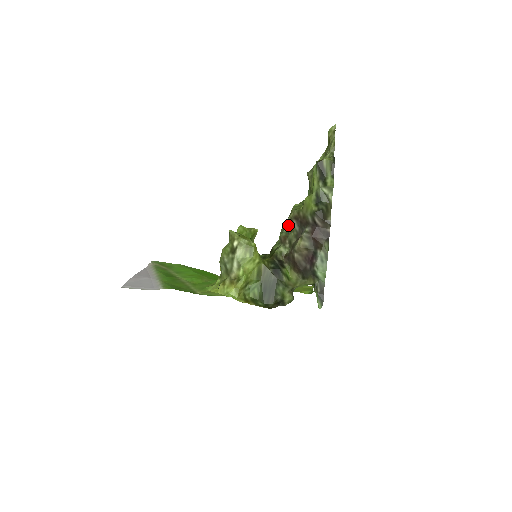
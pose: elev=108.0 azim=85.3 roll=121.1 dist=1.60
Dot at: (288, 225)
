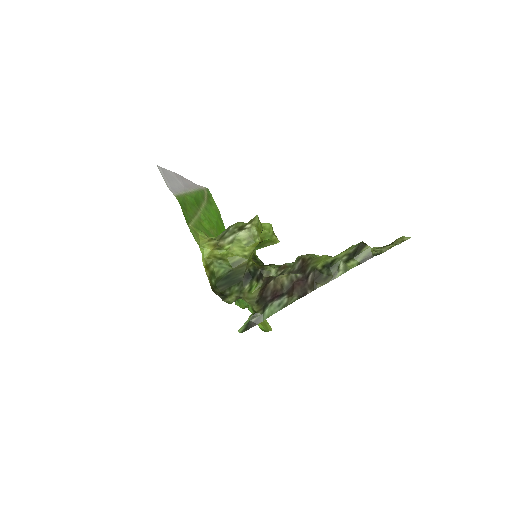
Dot at: (295, 260)
